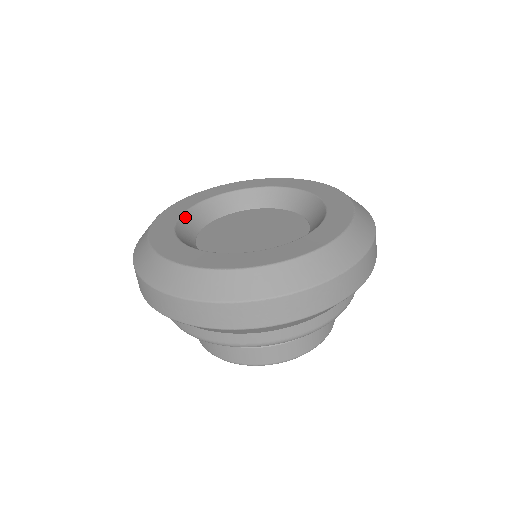
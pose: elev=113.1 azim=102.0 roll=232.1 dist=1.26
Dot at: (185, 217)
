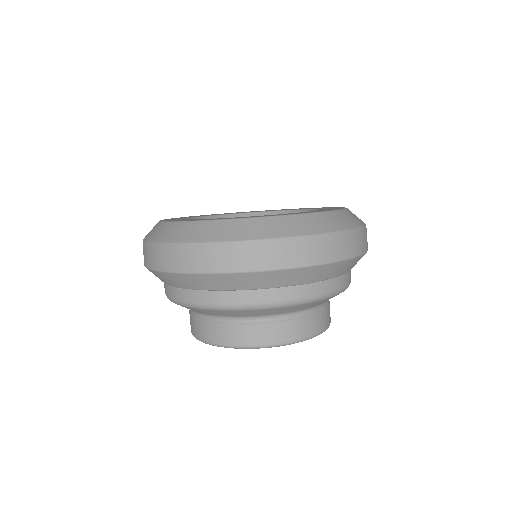
Dot at: occluded
